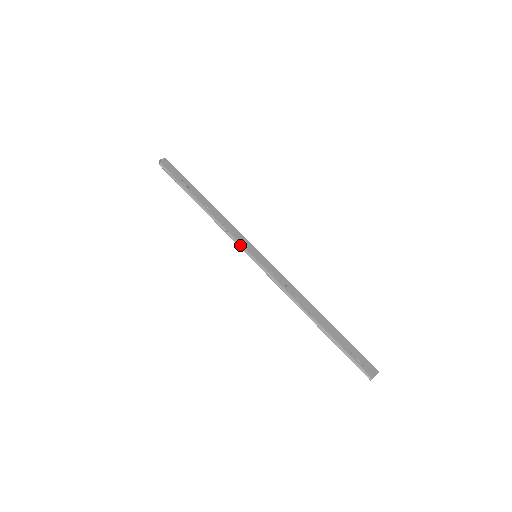
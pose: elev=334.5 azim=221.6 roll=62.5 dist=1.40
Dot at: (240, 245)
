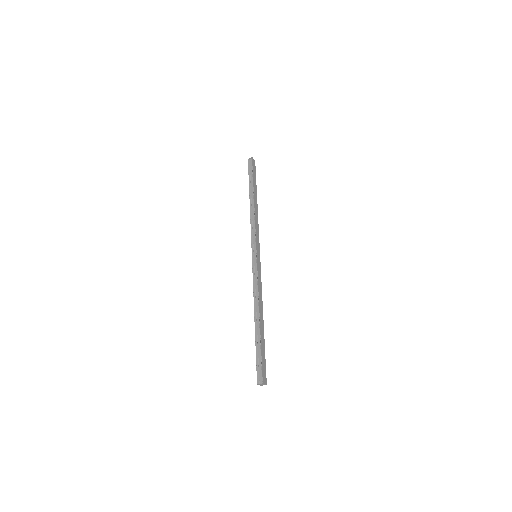
Dot at: (253, 242)
